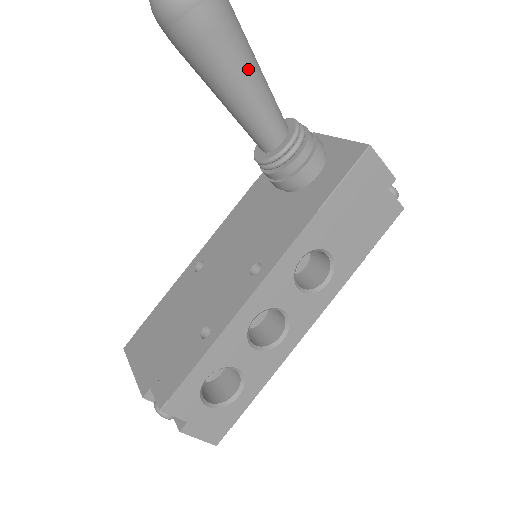
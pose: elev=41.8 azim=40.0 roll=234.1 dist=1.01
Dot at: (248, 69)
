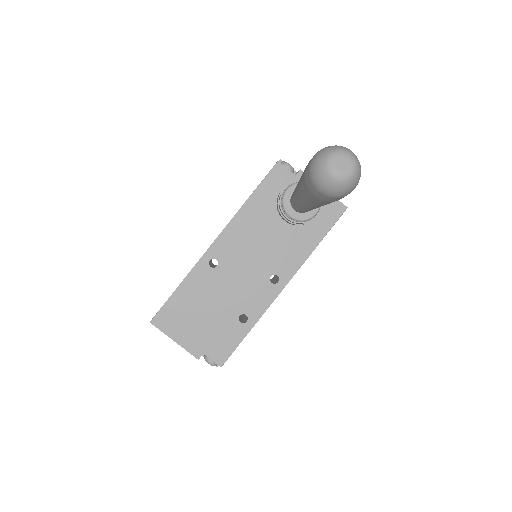
Dot at: occluded
